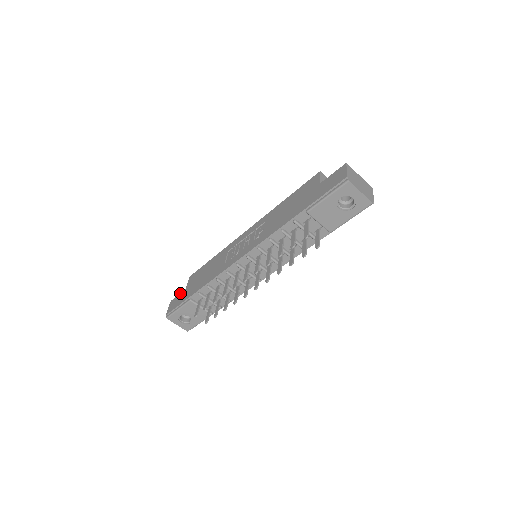
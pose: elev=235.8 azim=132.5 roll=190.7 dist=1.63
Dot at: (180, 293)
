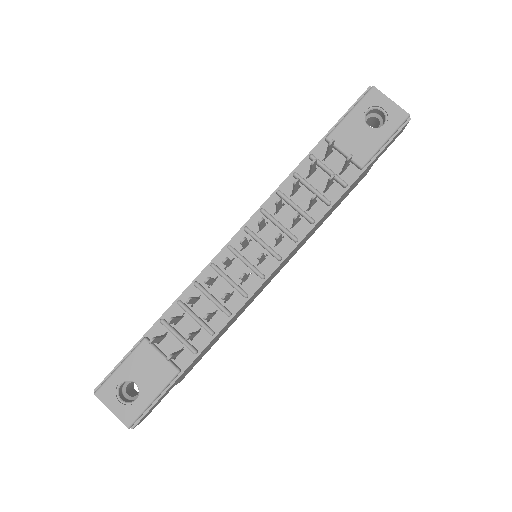
Dot at: occluded
